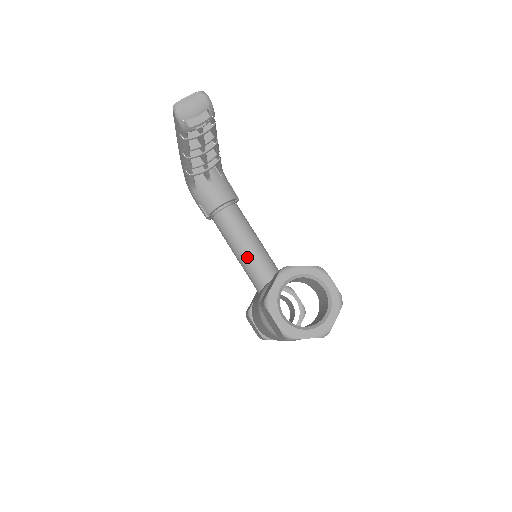
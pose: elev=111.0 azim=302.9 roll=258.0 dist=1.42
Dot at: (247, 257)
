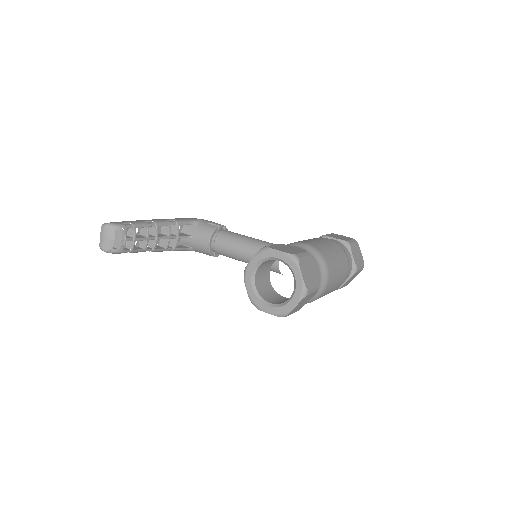
Dot at: occluded
